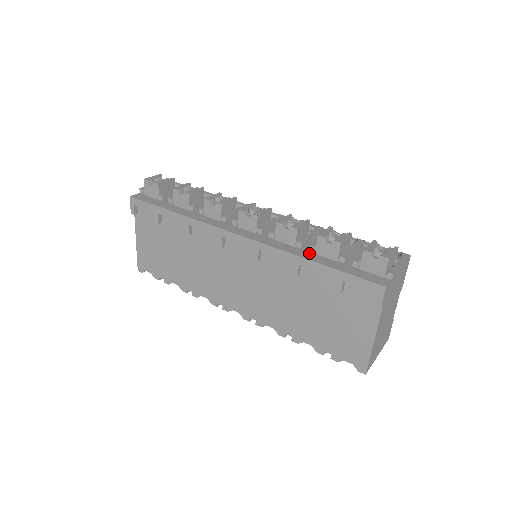
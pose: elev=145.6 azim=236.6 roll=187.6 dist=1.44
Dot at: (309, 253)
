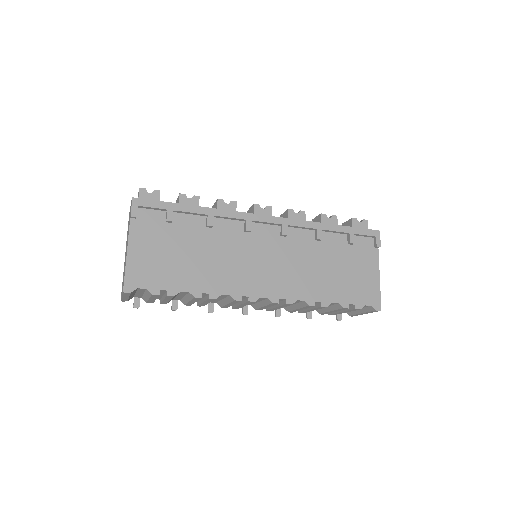
Dot at: occluded
